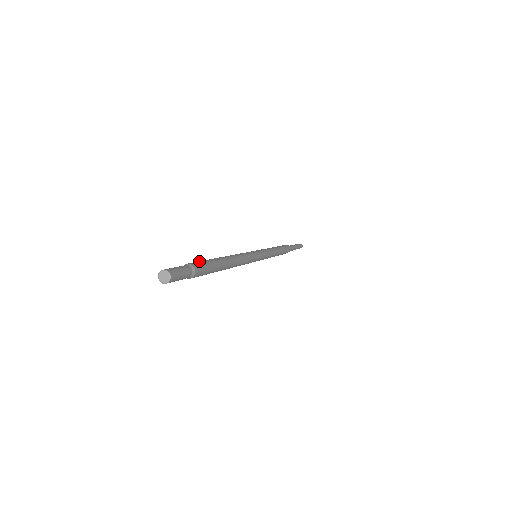
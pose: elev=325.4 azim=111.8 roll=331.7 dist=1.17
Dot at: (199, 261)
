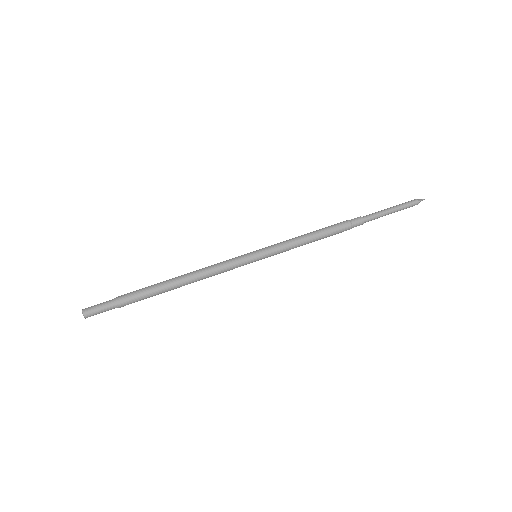
Dot at: (134, 295)
